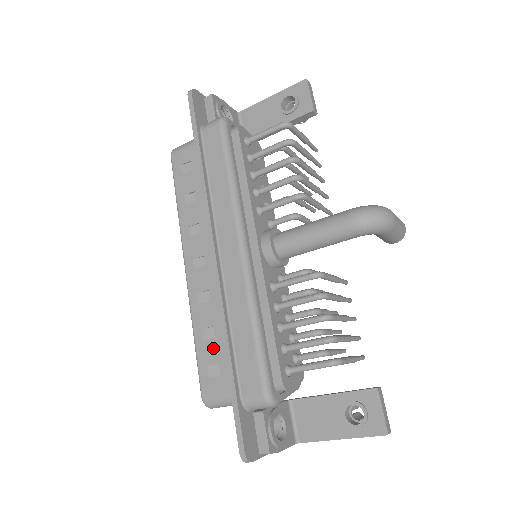
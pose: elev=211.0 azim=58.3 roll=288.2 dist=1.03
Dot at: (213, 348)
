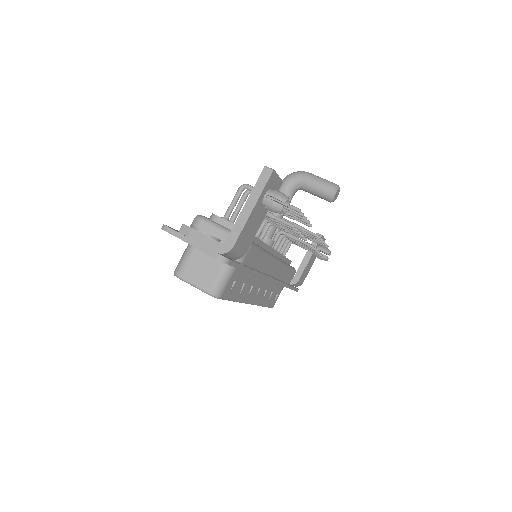
Dot at: occluded
